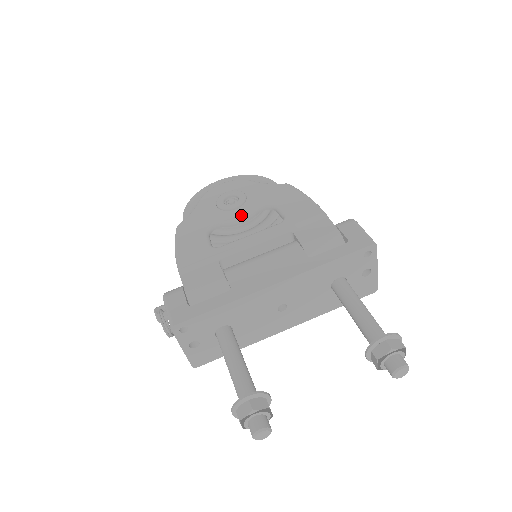
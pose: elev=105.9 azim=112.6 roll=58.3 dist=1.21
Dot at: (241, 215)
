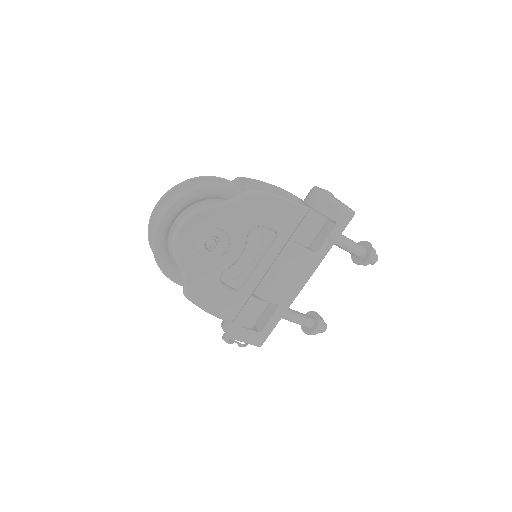
Dot at: (238, 253)
